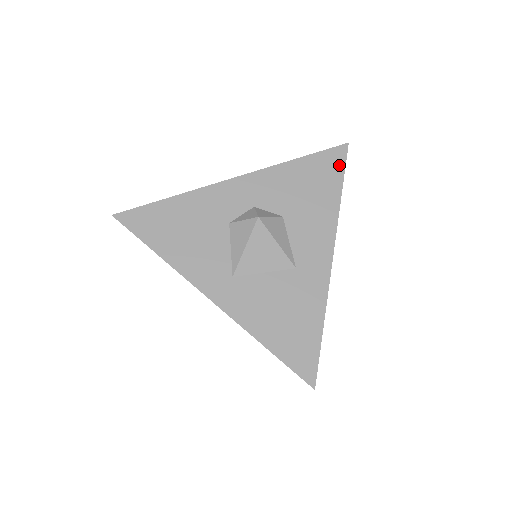
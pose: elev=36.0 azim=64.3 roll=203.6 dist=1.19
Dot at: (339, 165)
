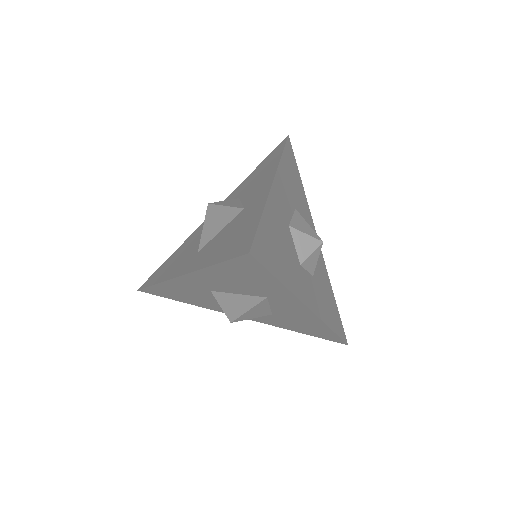
Dot at: (281, 147)
